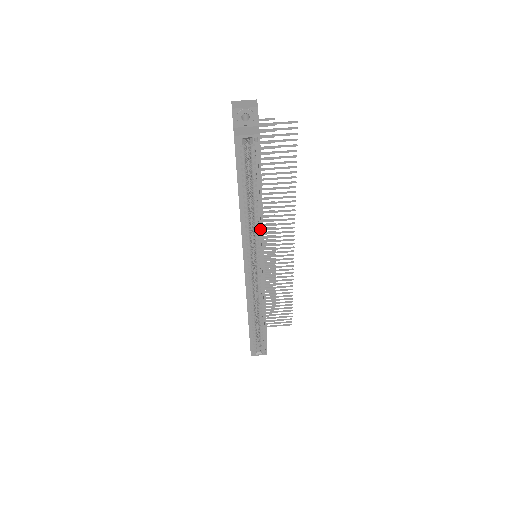
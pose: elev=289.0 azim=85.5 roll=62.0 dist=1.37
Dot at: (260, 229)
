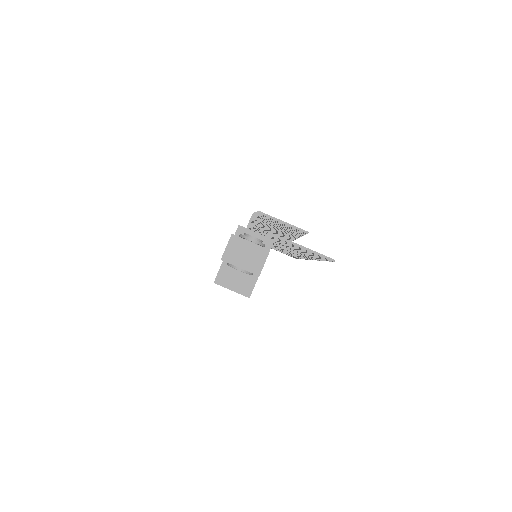
Dot at: occluded
